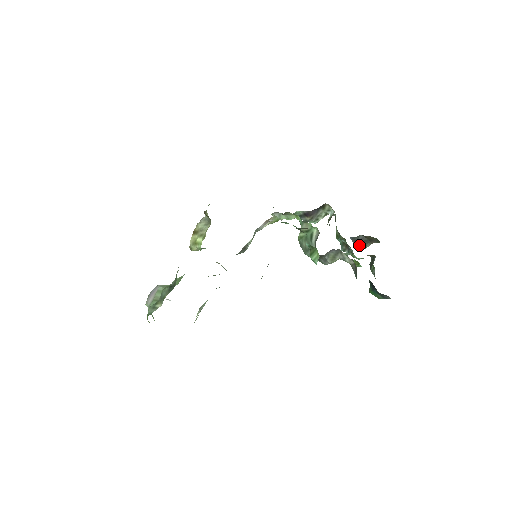
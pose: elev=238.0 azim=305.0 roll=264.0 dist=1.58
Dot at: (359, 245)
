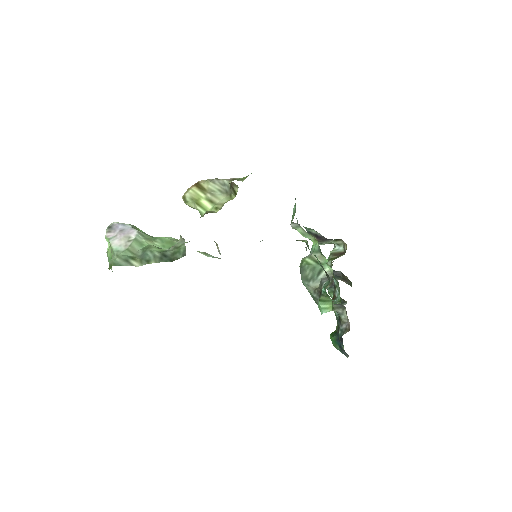
Dot at: occluded
